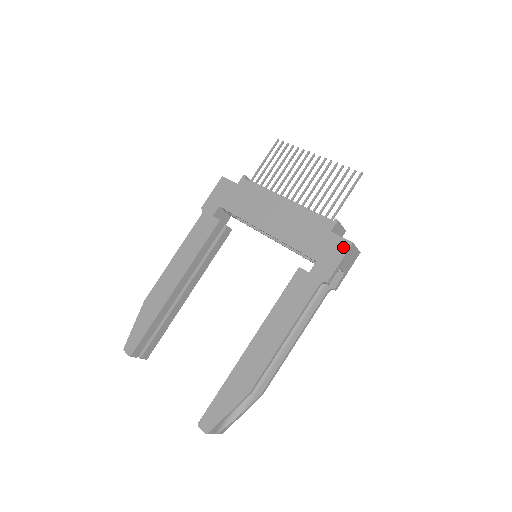
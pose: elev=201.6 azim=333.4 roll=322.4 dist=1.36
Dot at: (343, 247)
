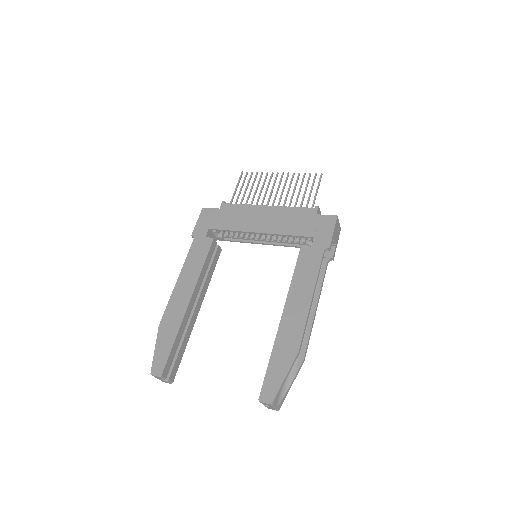
Dot at: (331, 221)
